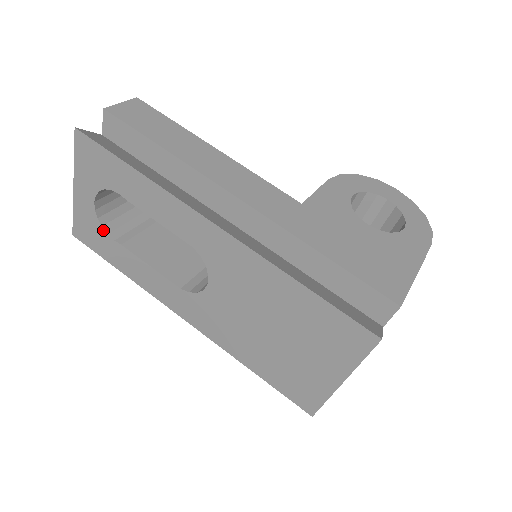
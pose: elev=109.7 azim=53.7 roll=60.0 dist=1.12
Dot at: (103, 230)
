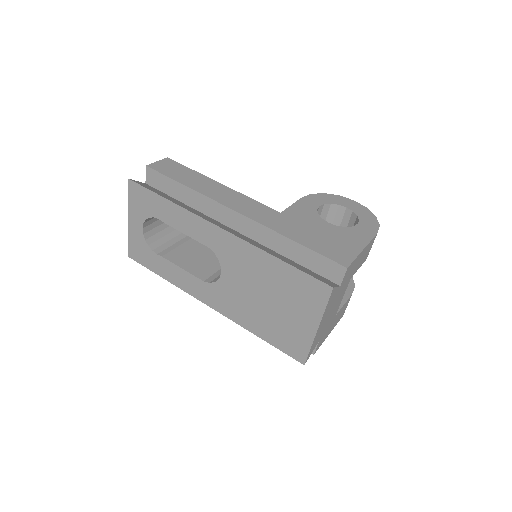
Dot at: (149, 248)
